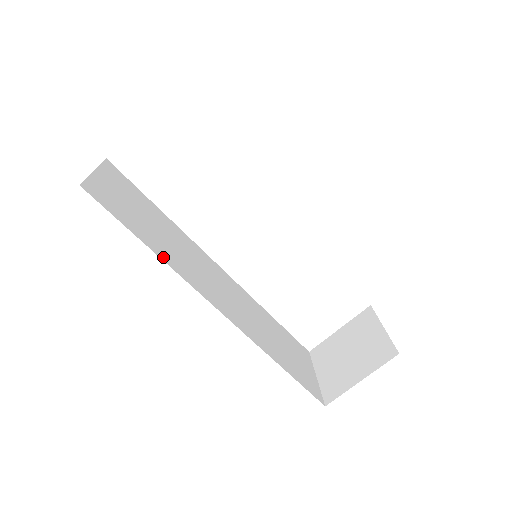
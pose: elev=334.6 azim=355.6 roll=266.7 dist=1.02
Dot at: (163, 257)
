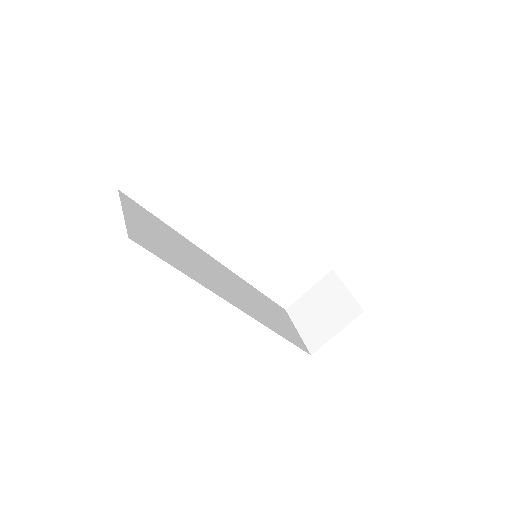
Dot at: (194, 277)
